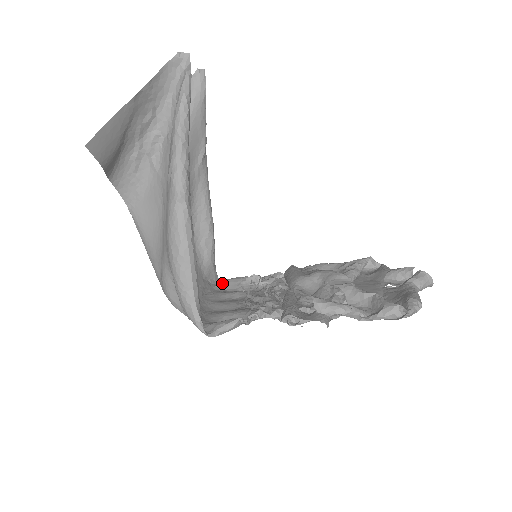
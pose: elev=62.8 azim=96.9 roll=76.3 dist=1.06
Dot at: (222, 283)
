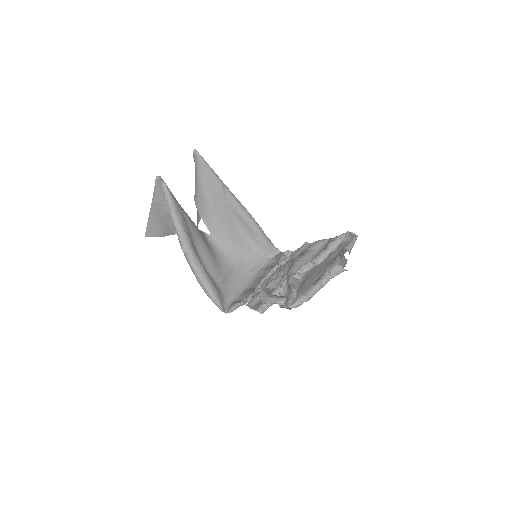
Dot at: (275, 257)
